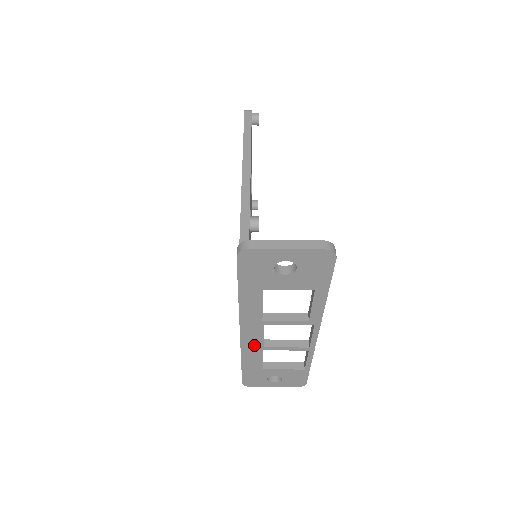
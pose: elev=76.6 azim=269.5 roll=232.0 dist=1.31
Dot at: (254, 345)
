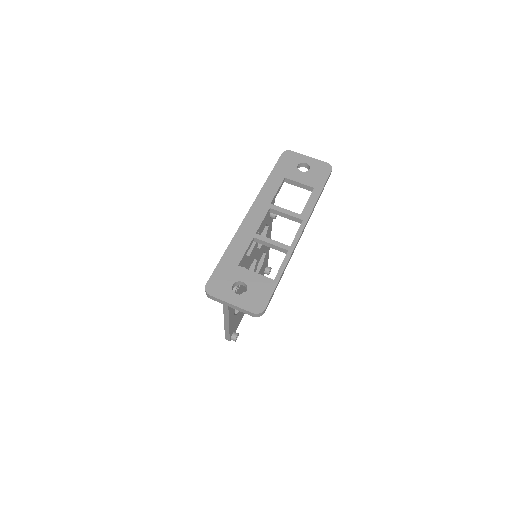
Dot at: (250, 229)
